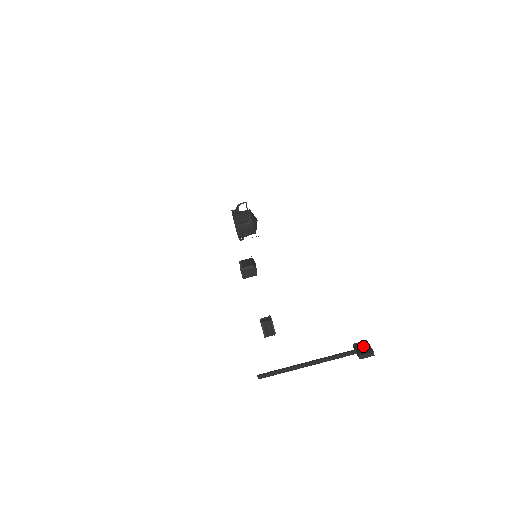
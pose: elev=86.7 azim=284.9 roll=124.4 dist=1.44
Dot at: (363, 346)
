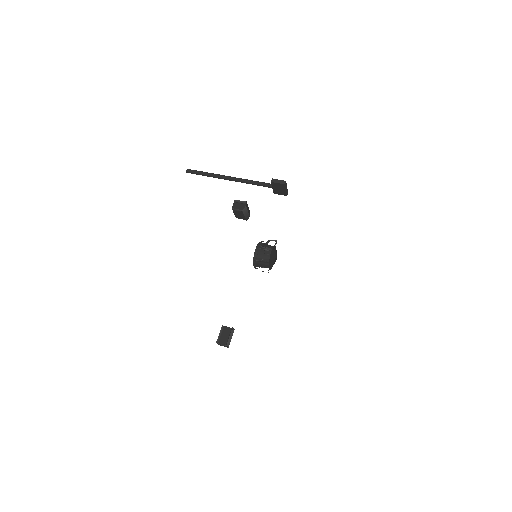
Dot at: occluded
